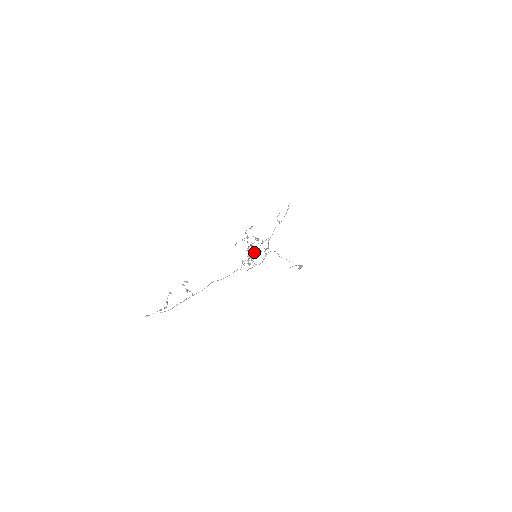
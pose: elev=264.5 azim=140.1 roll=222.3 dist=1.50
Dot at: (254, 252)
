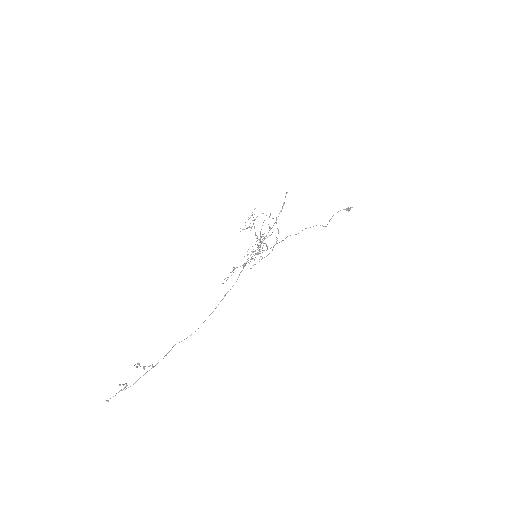
Dot at: occluded
